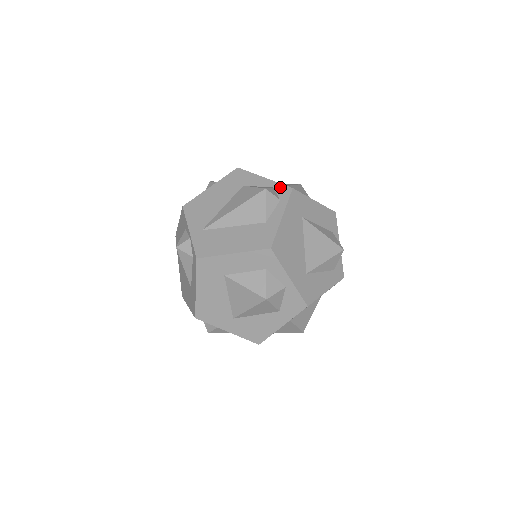
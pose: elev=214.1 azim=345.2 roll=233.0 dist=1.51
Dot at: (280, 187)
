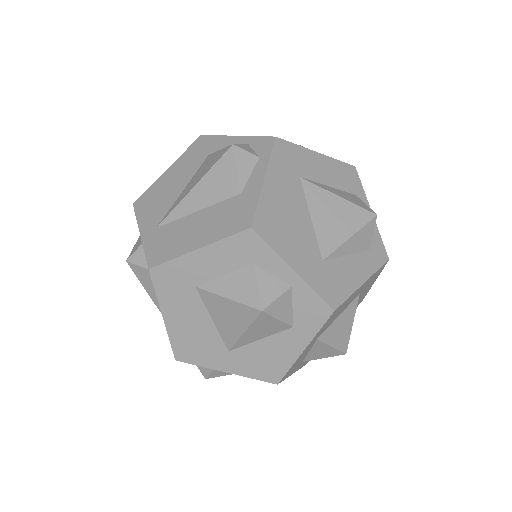
Dot at: (258, 141)
